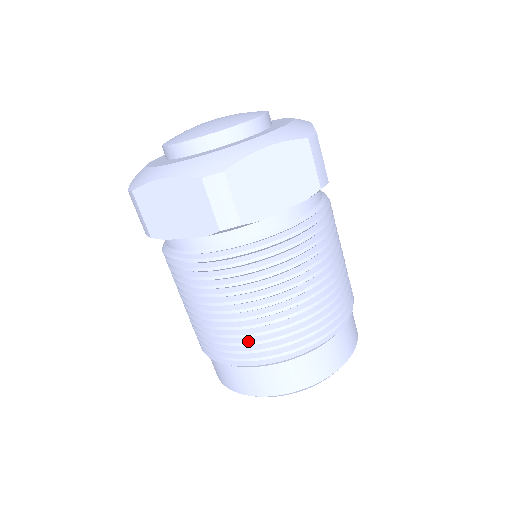
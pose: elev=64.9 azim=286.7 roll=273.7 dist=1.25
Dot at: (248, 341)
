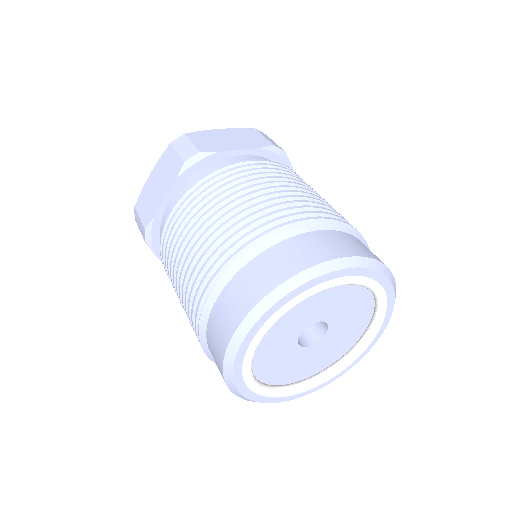
Dot at: (223, 241)
